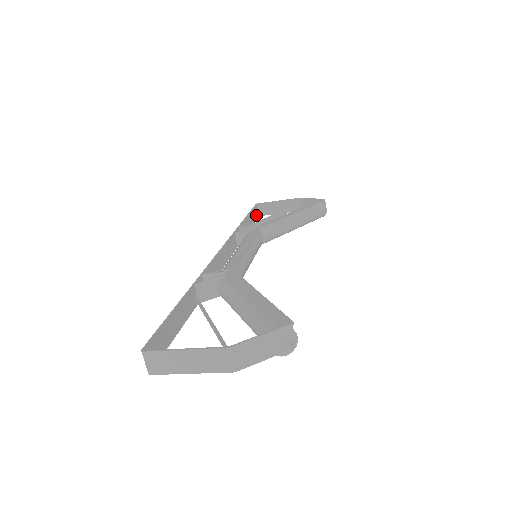
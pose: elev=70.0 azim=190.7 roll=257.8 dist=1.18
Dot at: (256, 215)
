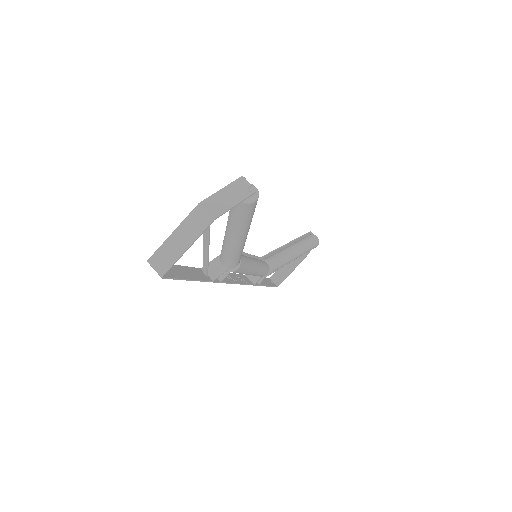
Dot at: (273, 284)
